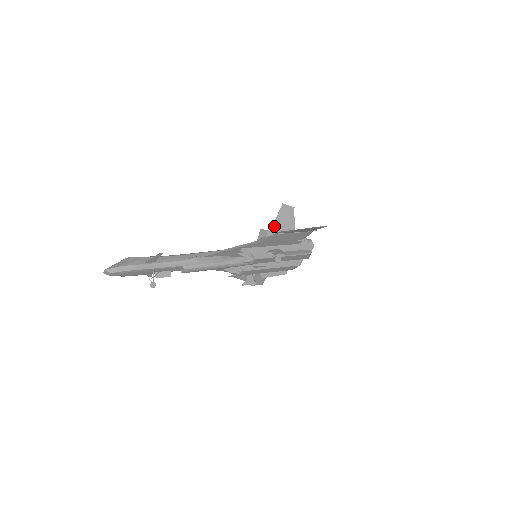
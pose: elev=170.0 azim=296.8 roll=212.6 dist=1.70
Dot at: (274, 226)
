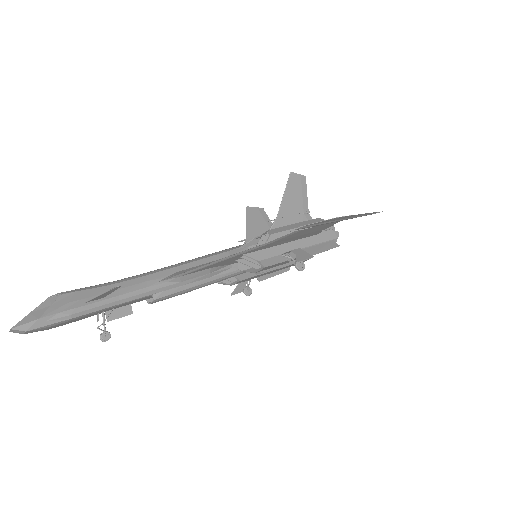
Dot at: (281, 209)
